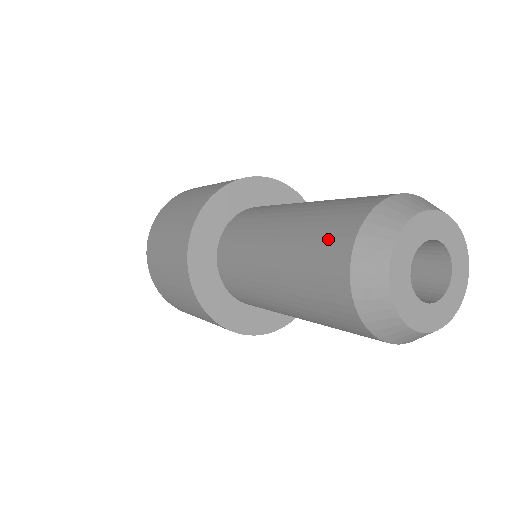
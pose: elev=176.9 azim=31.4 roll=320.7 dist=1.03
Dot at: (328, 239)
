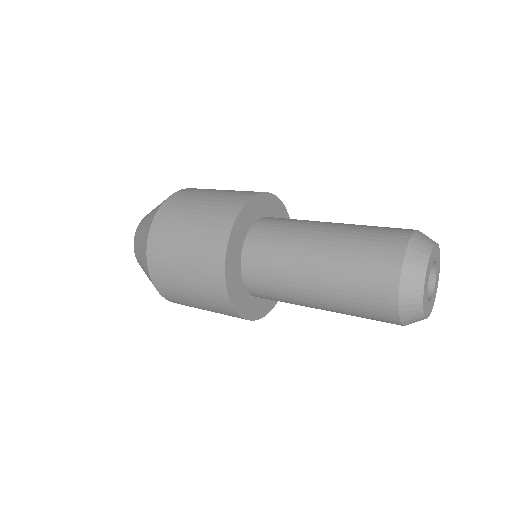
Dot at: (380, 248)
